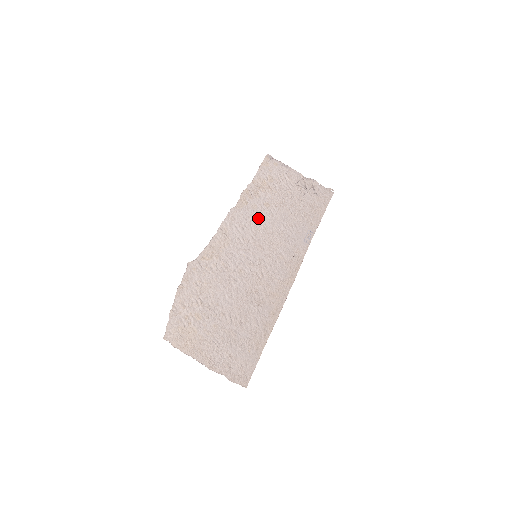
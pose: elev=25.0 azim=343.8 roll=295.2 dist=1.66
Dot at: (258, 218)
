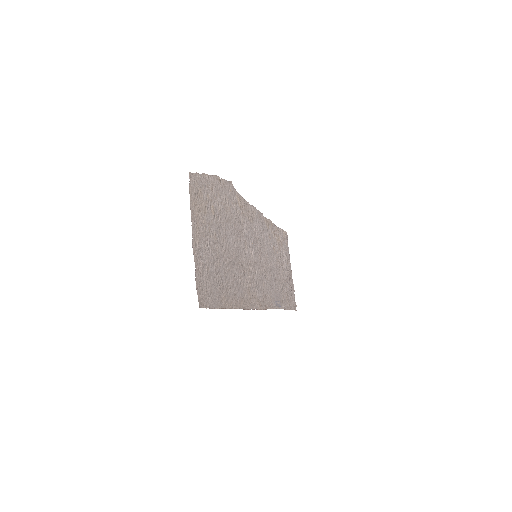
Dot at: (268, 244)
